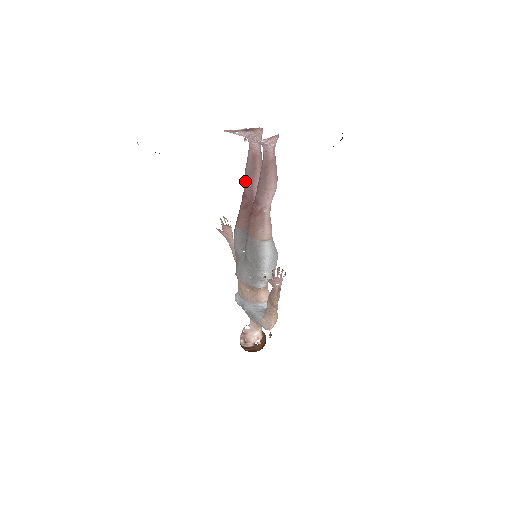
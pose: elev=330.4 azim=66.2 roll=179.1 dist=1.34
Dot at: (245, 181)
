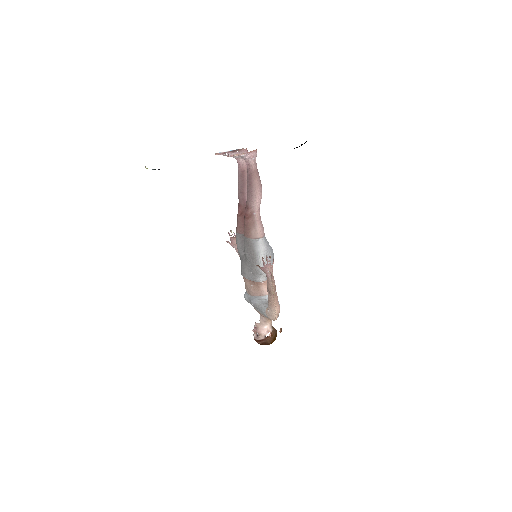
Dot at: (238, 193)
